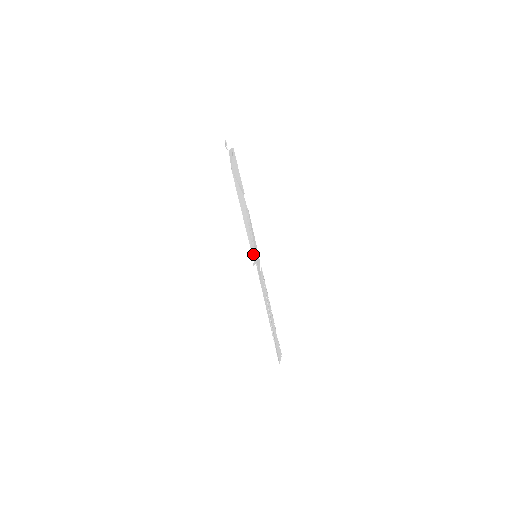
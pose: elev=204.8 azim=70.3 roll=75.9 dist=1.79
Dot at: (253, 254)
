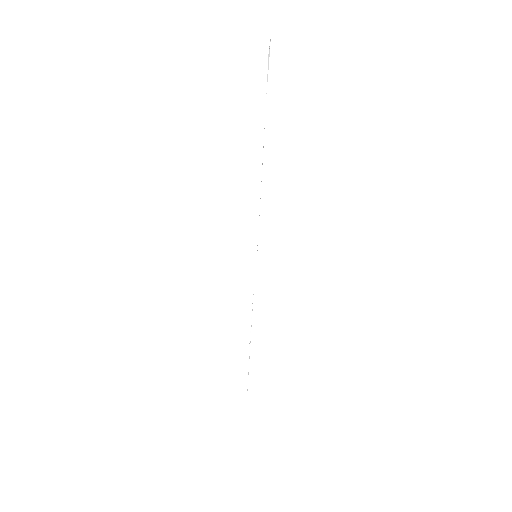
Dot at: occluded
